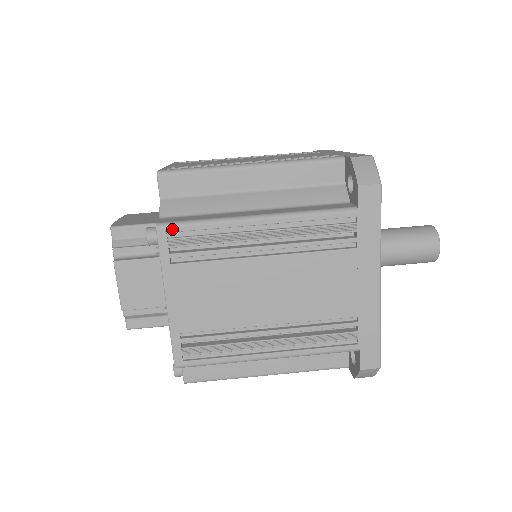
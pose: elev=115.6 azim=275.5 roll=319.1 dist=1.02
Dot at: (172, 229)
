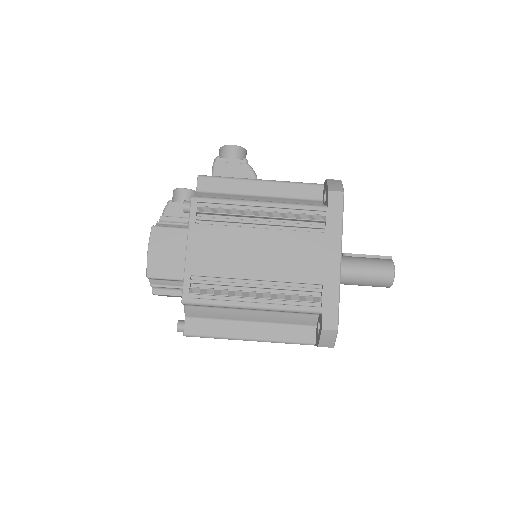
Dot at: occluded
